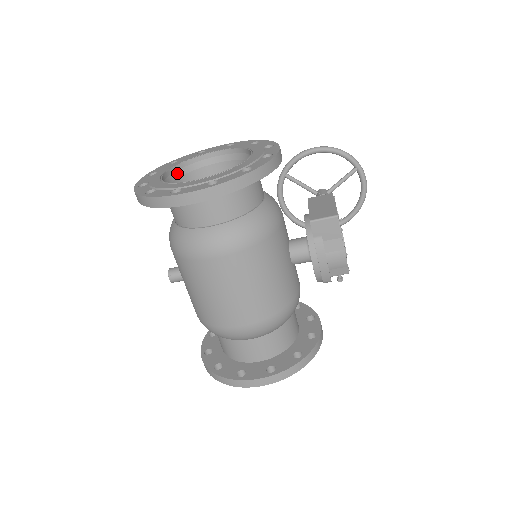
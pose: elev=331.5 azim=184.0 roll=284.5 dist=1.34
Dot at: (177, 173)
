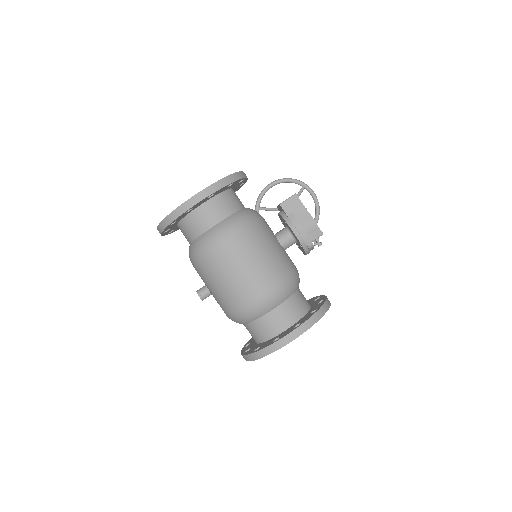
Dot at: occluded
